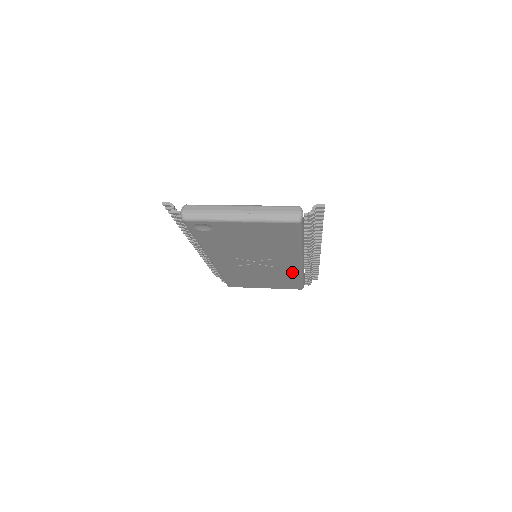
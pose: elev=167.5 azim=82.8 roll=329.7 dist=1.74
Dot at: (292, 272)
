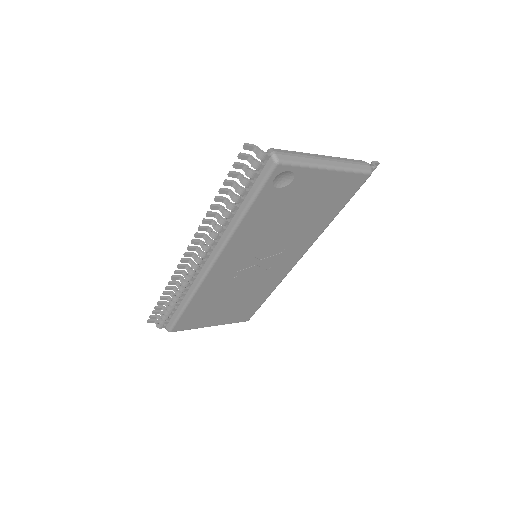
Dot at: (274, 281)
